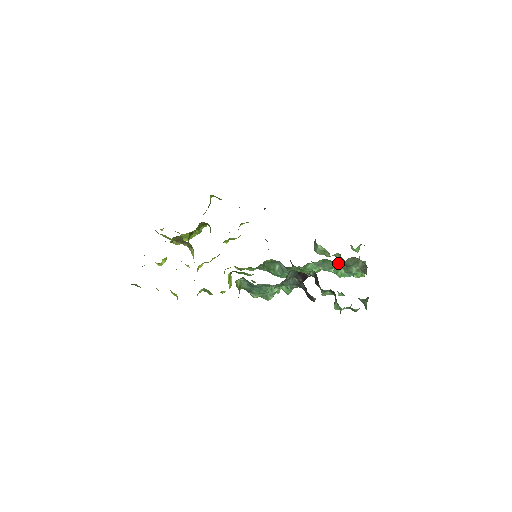
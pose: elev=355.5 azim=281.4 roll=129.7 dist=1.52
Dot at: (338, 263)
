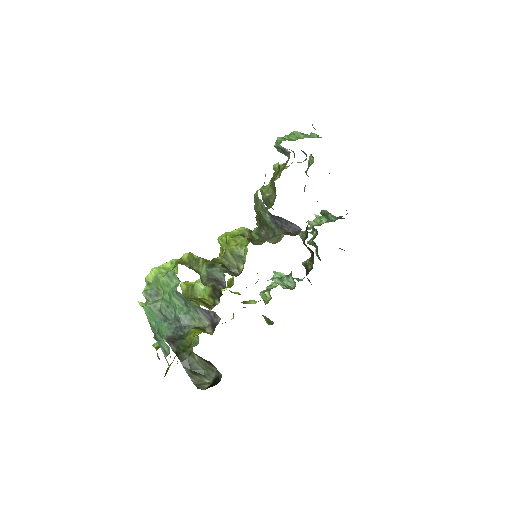
Dot at: occluded
